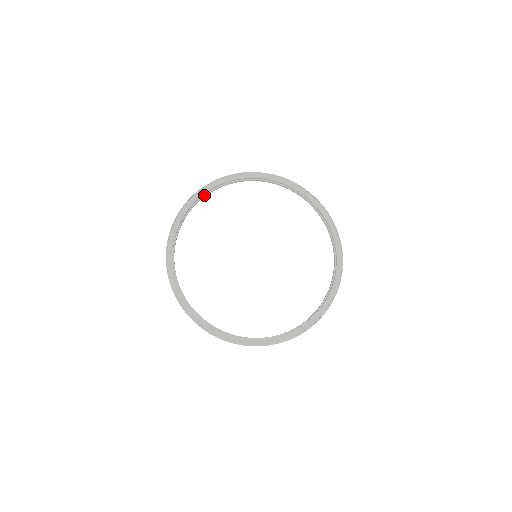
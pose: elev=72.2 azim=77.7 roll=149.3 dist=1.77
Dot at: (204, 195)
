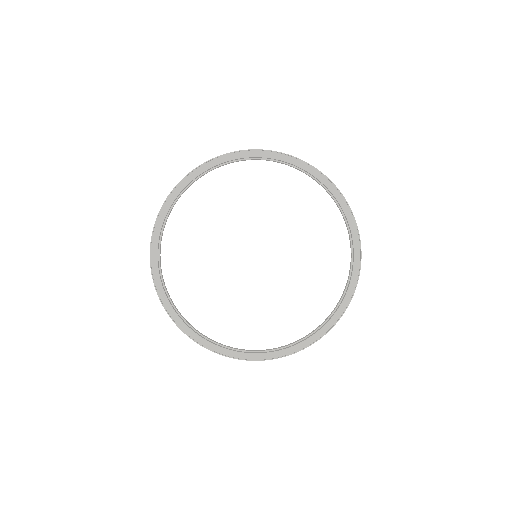
Dot at: (173, 205)
